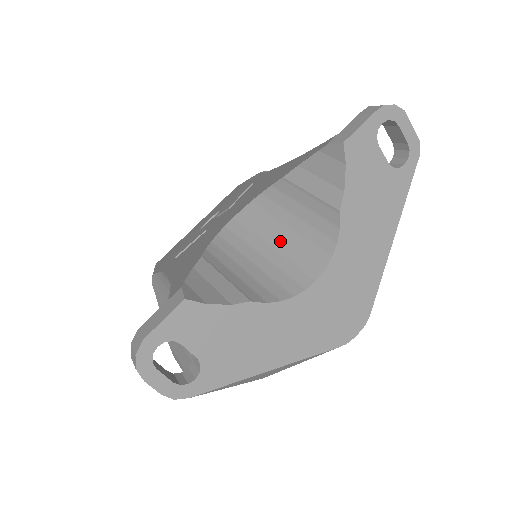
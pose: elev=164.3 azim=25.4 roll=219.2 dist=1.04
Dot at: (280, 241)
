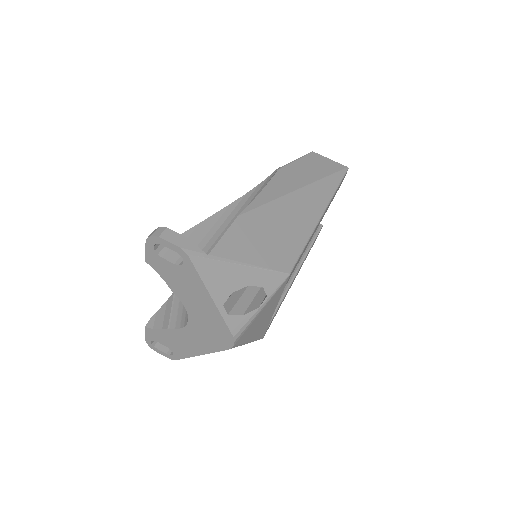
Dot at: occluded
